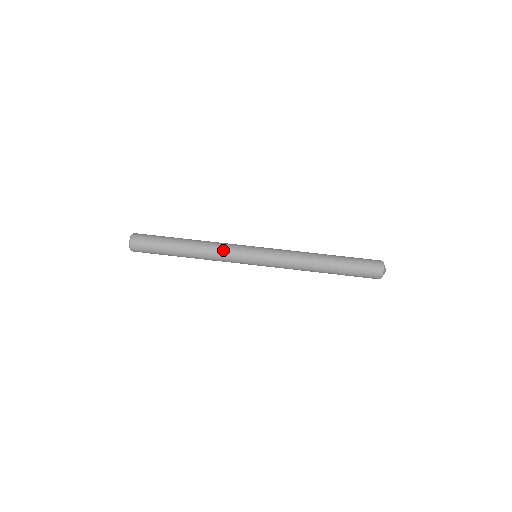
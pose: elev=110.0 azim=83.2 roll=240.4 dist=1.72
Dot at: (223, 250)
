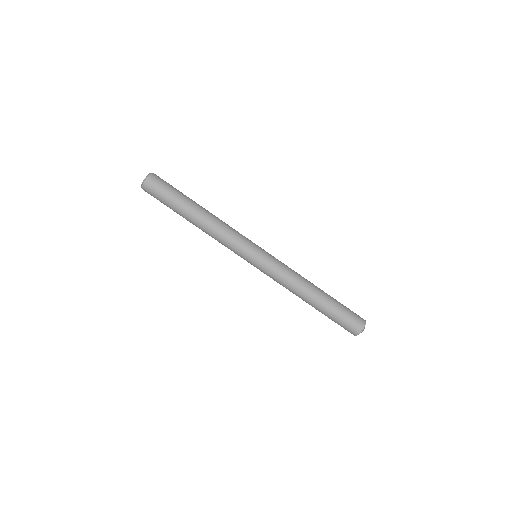
Dot at: (226, 239)
